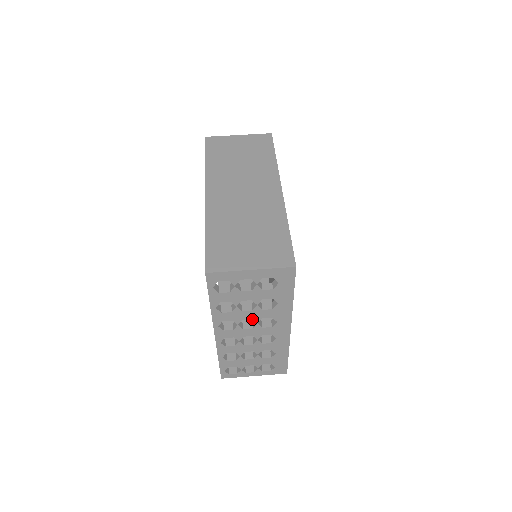
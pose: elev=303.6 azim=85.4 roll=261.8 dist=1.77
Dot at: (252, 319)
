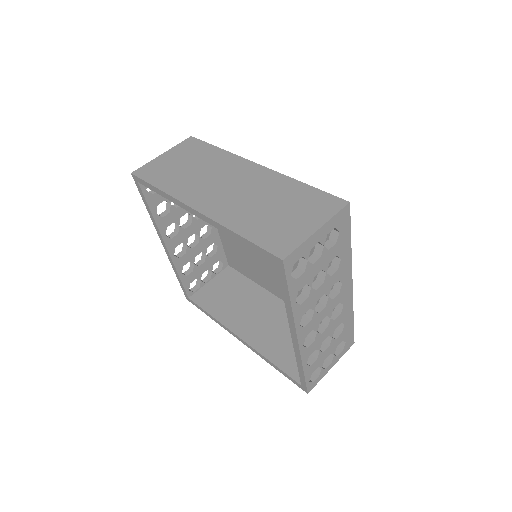
Dot at: (281, 325)
